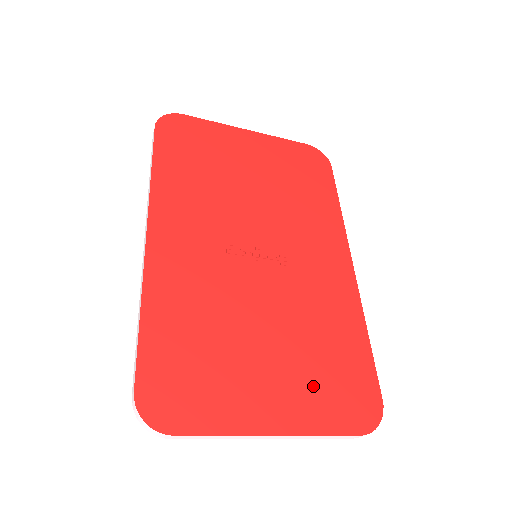
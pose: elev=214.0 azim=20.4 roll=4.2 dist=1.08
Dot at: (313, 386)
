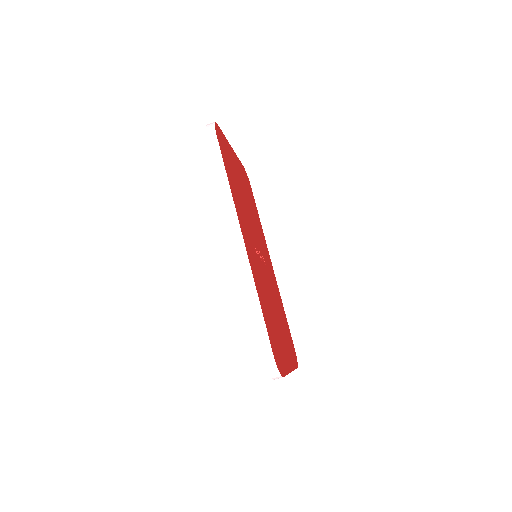
Dot at: (288, 343)
